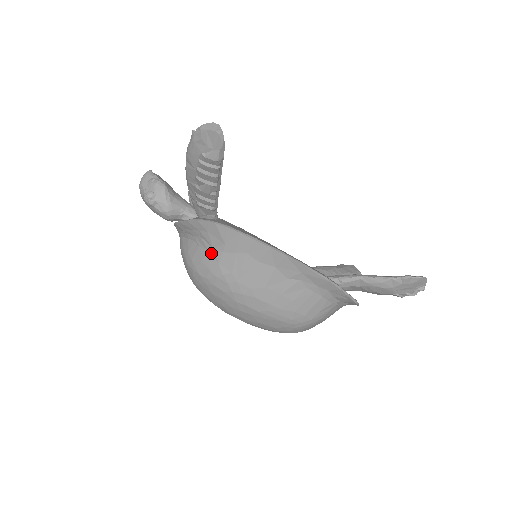
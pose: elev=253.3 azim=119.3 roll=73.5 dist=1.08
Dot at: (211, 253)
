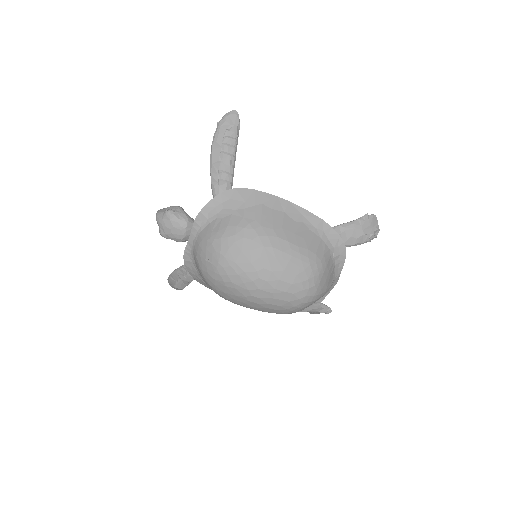
Dot at: (235, 214)
